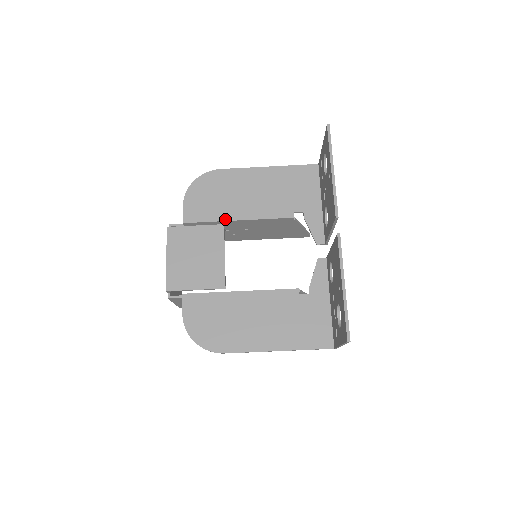
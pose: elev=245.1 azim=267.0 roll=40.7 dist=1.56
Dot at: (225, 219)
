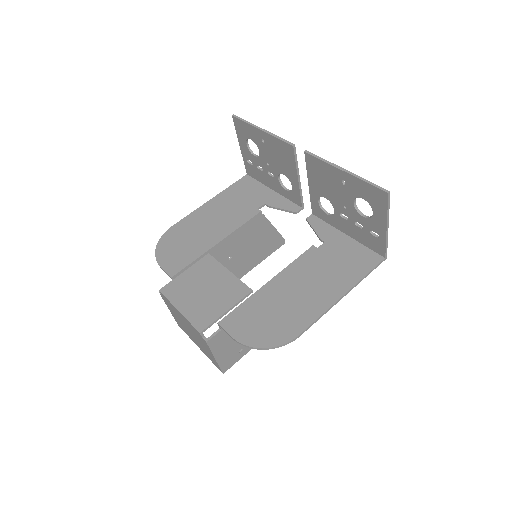
Dot at: (206, 250)
